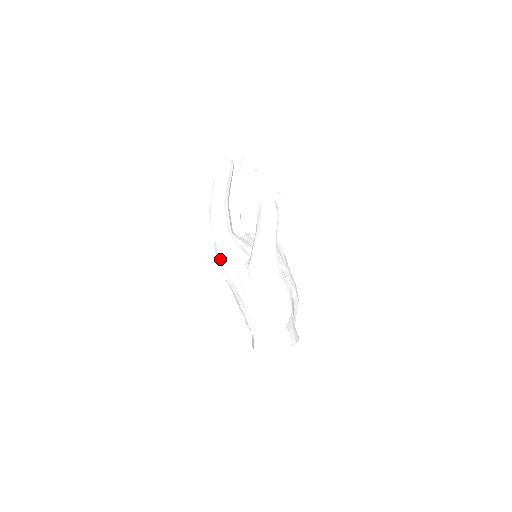
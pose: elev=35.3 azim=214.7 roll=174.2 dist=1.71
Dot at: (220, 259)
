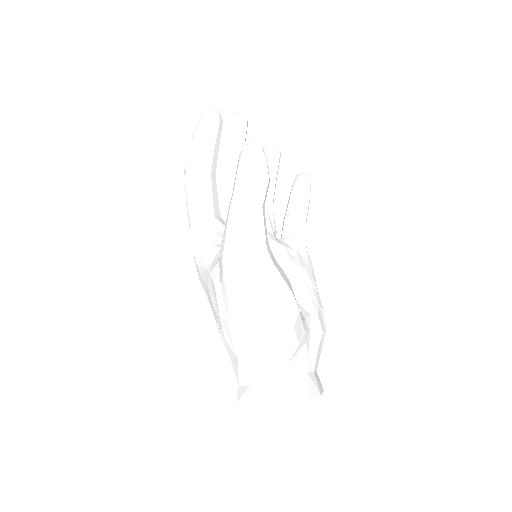
Dot at: (194, 255)
